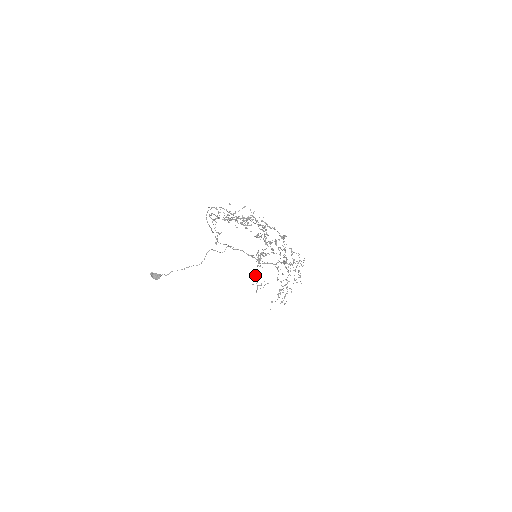
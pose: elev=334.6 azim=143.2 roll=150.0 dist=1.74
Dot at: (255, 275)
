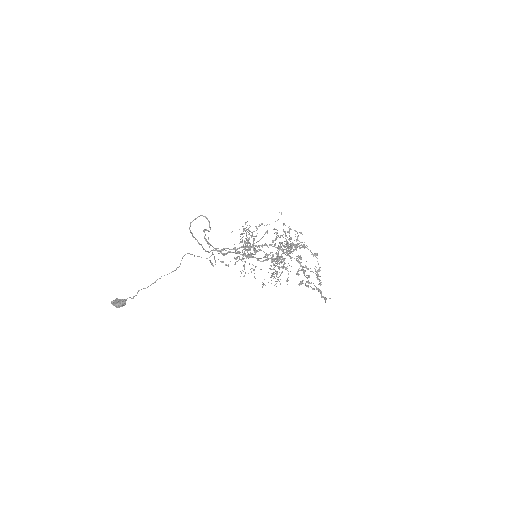
Dot at: (239, 259)
